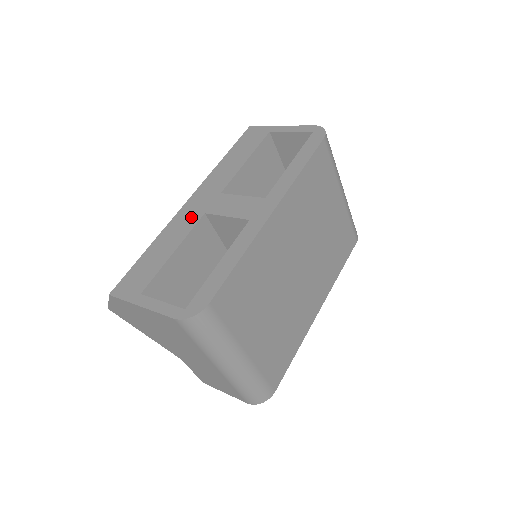
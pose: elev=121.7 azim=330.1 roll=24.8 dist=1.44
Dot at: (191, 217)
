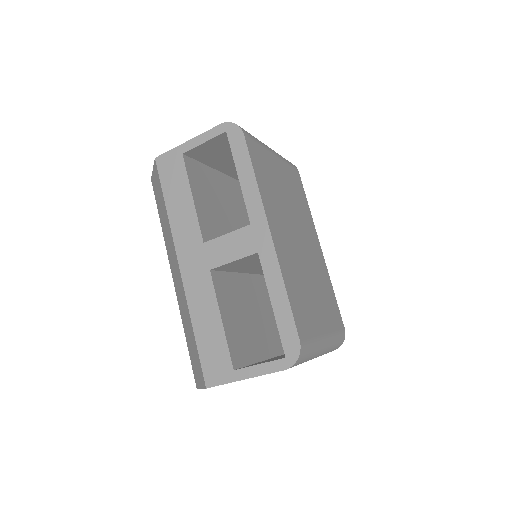
Dot at: (201, 281)
